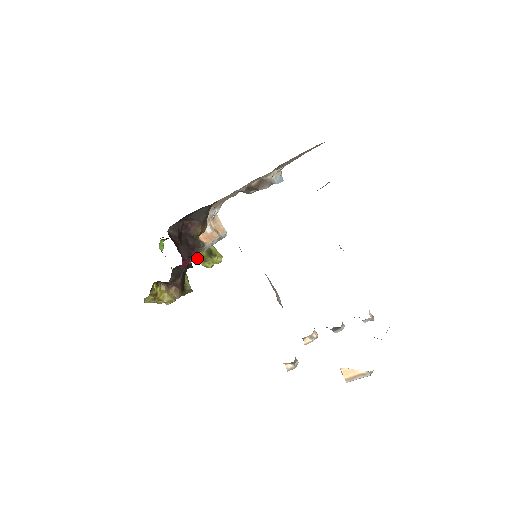
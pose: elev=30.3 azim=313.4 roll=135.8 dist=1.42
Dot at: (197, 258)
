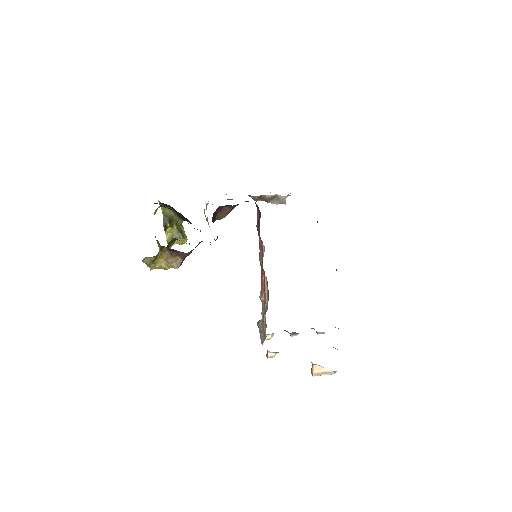
Dot at: (165, 232)
